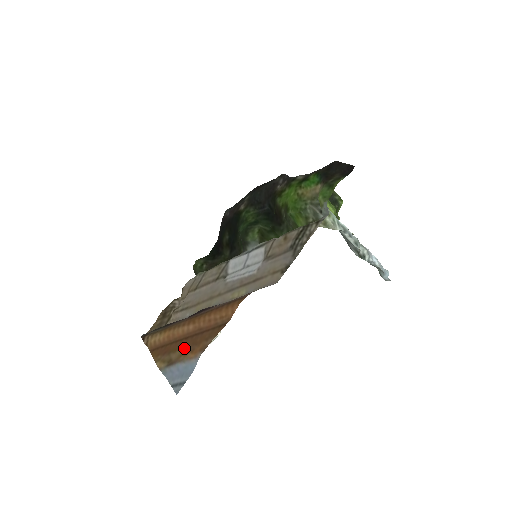
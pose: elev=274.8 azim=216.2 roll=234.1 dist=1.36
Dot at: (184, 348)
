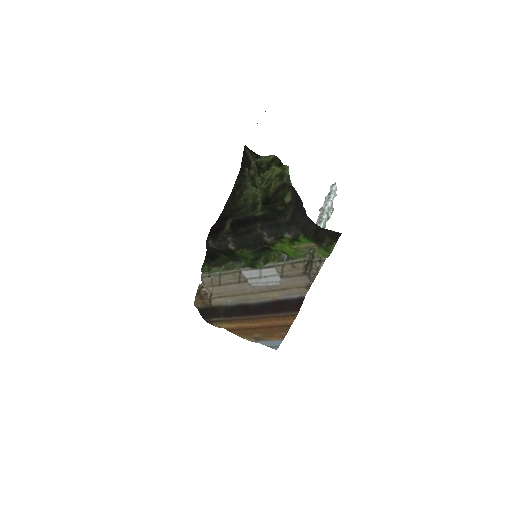
Dot at: (263, 334)
